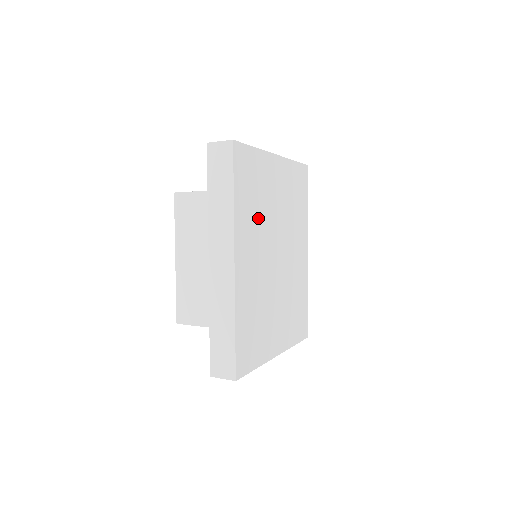
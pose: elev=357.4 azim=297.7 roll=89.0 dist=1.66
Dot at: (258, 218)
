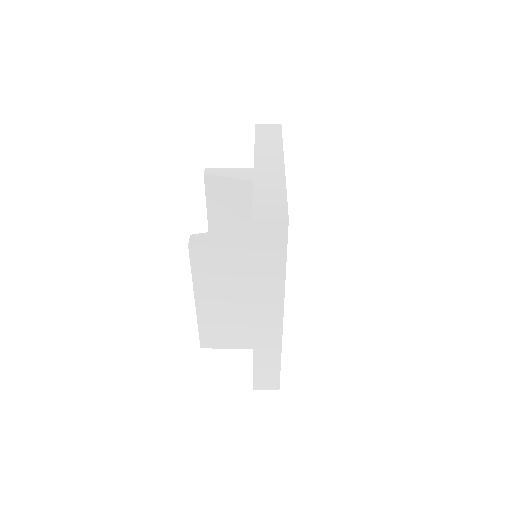
Dot at: occluded
